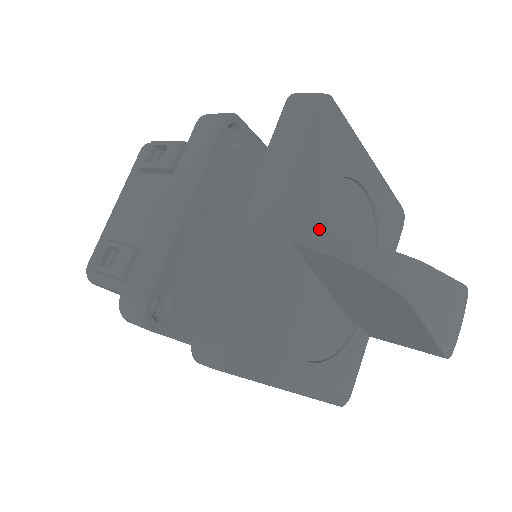
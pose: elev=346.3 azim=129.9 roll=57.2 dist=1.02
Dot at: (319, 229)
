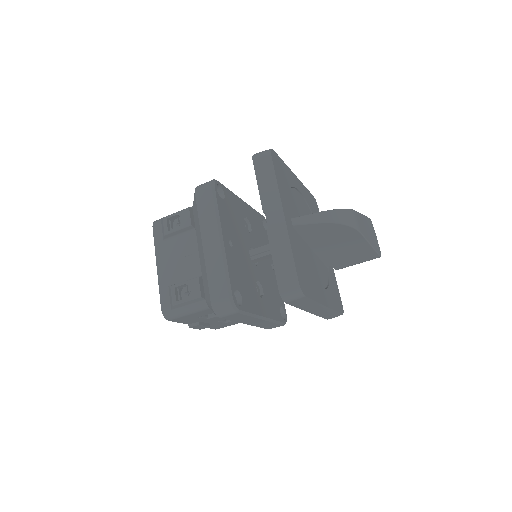
Dot at: occluded
